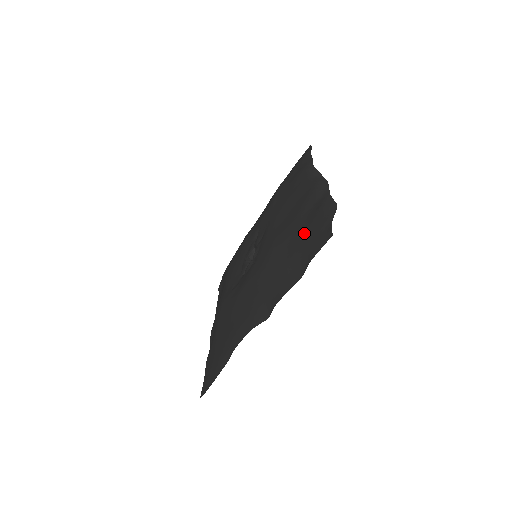
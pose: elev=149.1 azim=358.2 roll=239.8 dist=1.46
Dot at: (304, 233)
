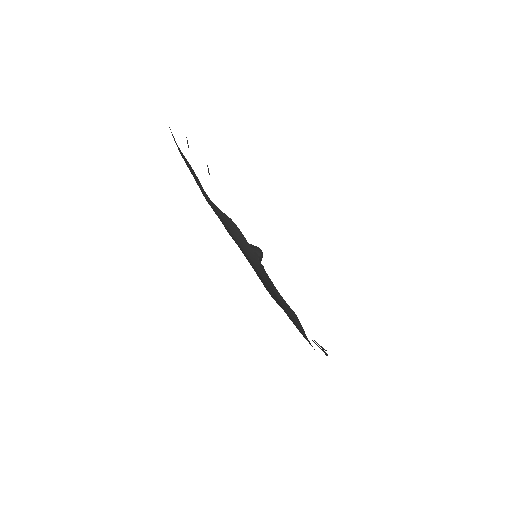
Dot at: occluded
